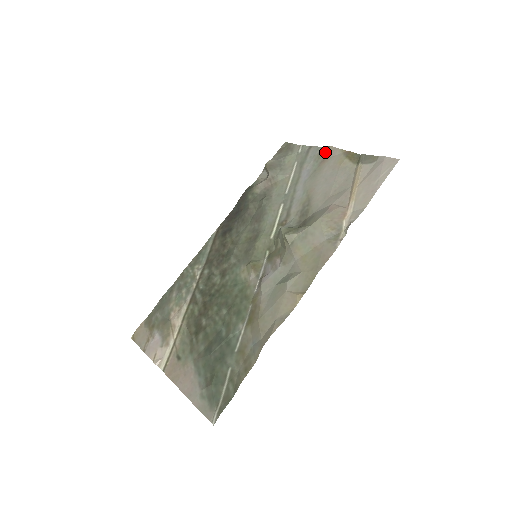
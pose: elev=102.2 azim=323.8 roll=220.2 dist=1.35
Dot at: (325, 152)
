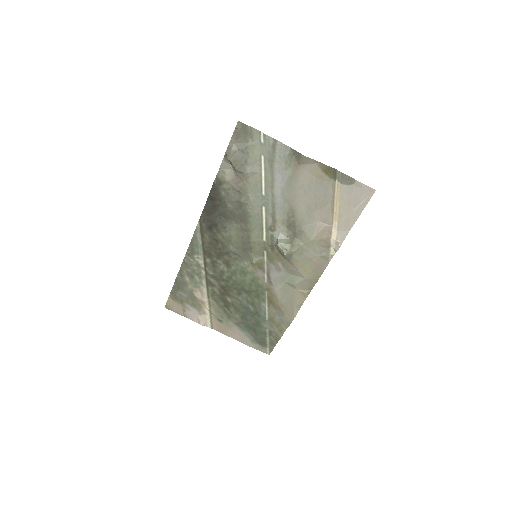
Dot at: (297, 158)
